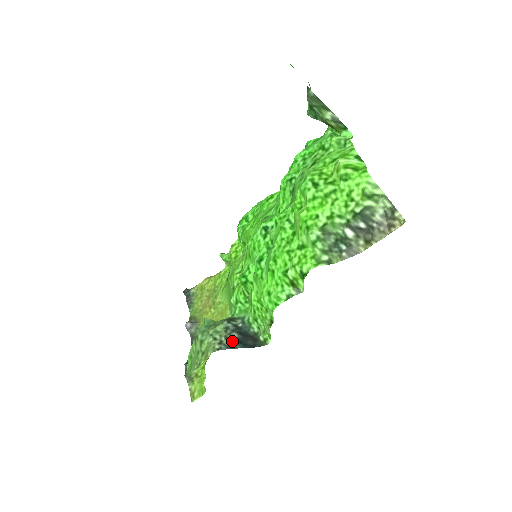
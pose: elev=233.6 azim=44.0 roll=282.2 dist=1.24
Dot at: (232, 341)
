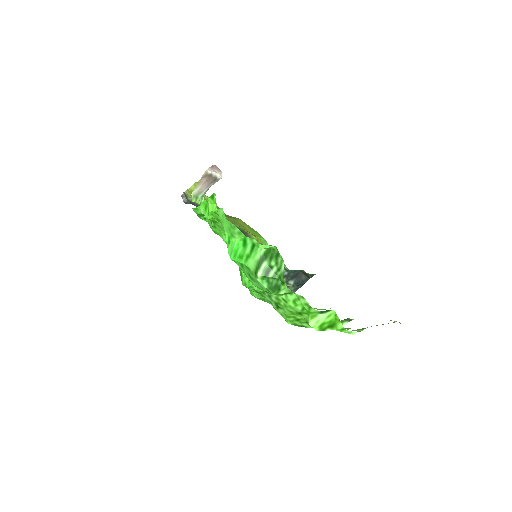
Dot at: (293, 287)
